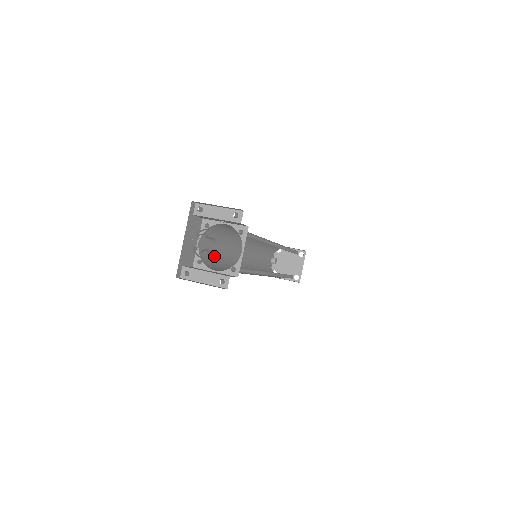
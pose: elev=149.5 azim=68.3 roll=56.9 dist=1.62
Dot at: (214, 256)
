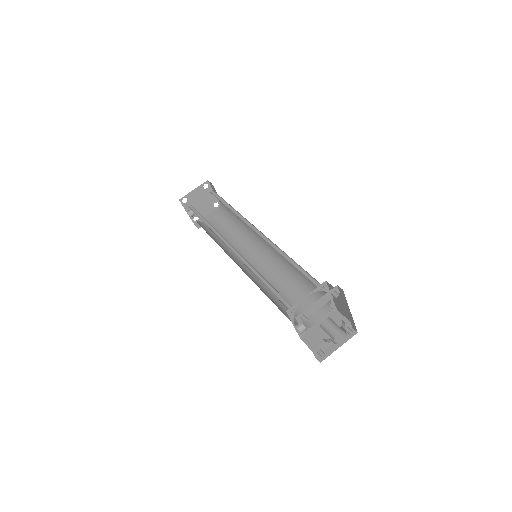
Dot at: (279, 307)
